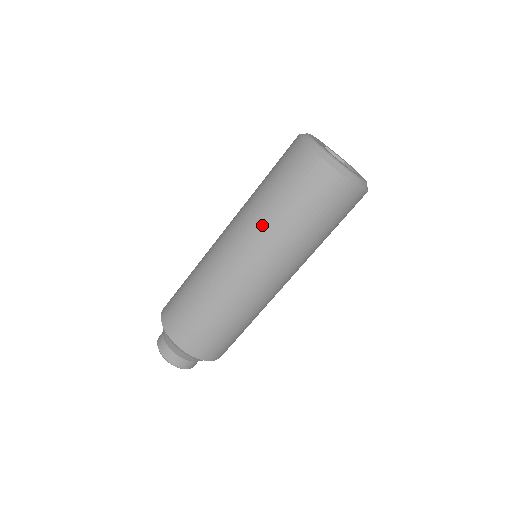
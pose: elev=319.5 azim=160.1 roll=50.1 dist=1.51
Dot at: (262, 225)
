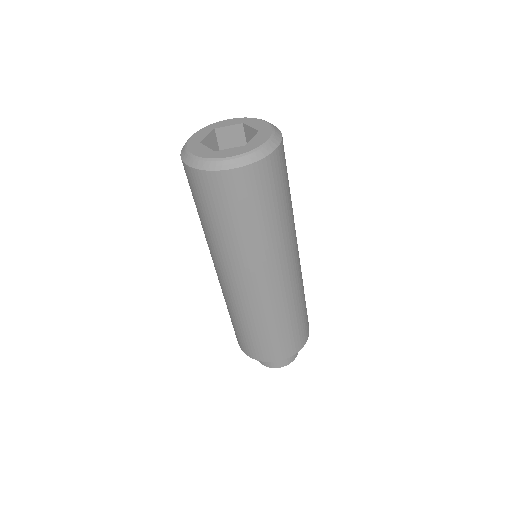
Dot at: occluded
